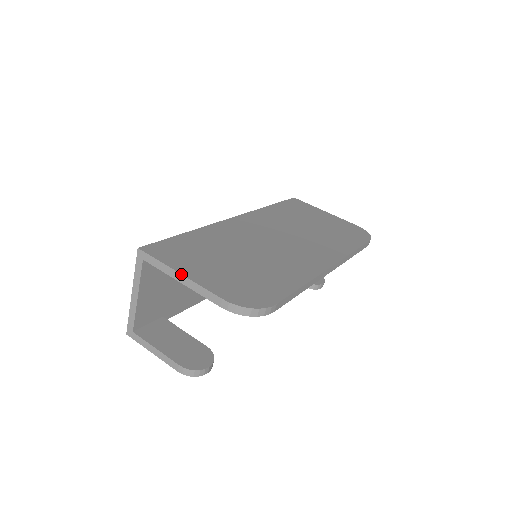
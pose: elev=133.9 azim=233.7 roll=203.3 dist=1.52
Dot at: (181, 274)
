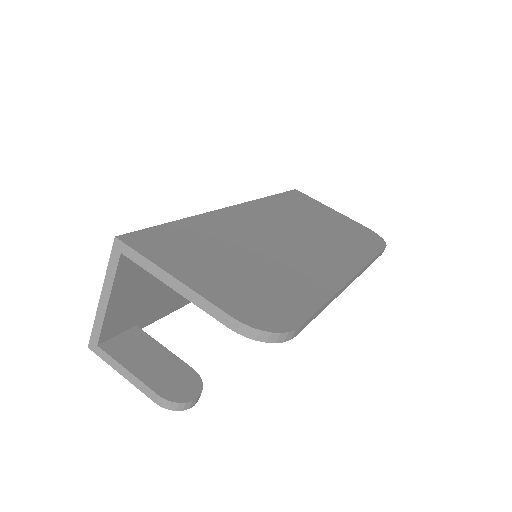
Dot at: (174, 277)
